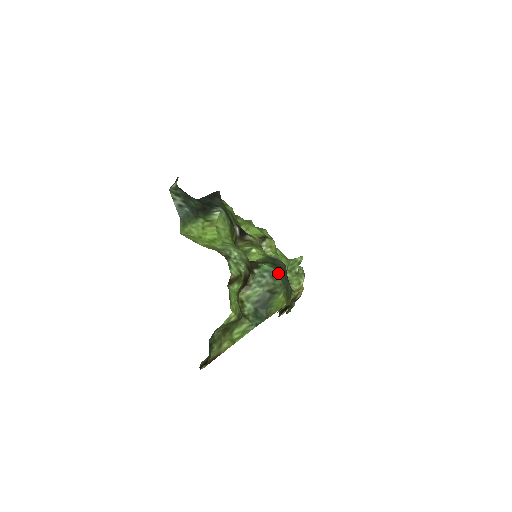
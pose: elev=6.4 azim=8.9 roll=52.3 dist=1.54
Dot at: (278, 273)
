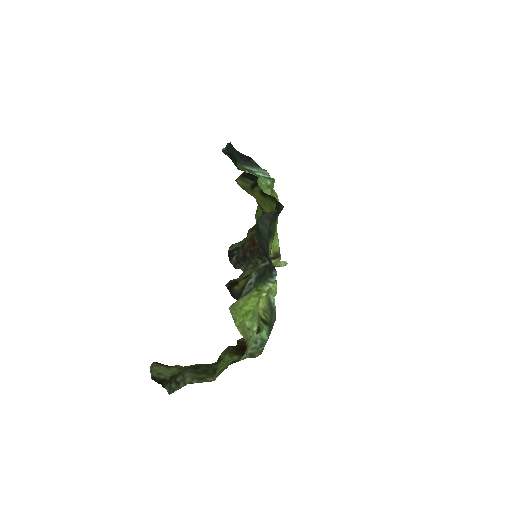
Dot at: occluded
